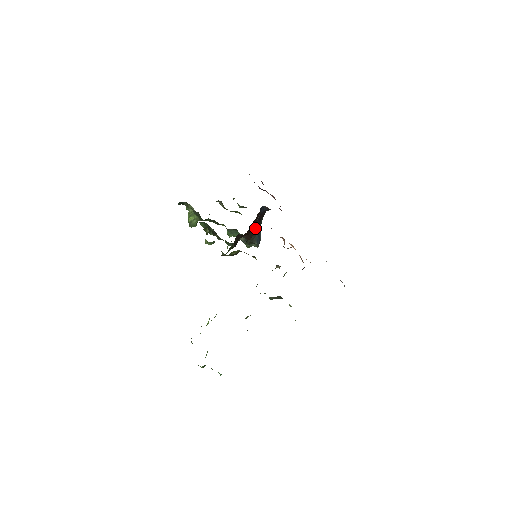
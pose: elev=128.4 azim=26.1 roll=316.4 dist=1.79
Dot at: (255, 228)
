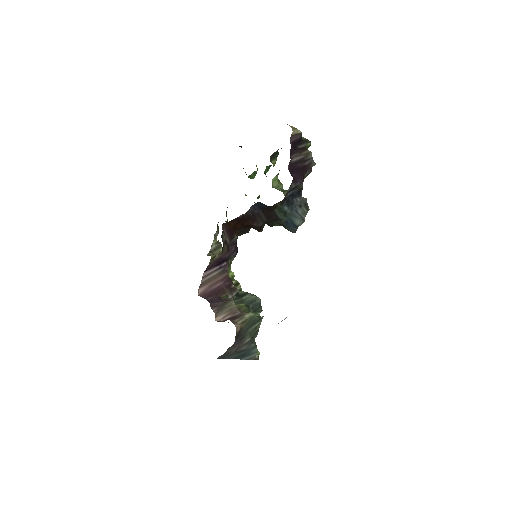
Dot at: (261, 222)
